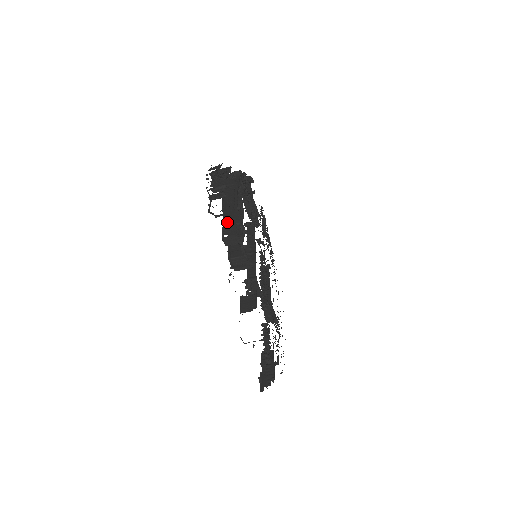
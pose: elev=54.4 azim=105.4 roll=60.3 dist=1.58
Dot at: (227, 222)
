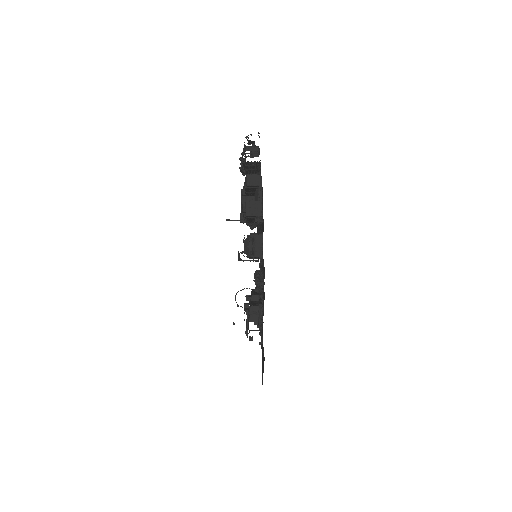
Dot at: occluded
